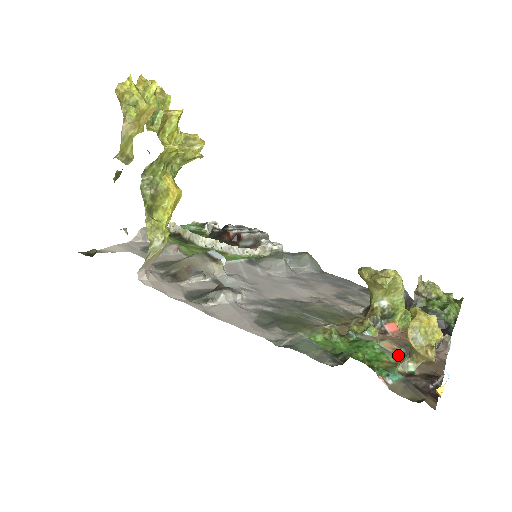
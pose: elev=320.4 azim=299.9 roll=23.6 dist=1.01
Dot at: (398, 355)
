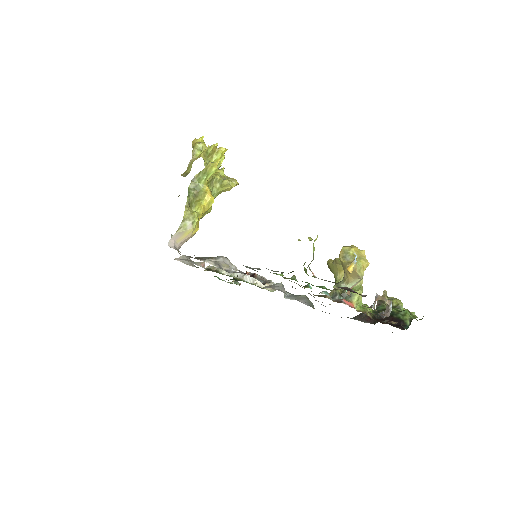
Dot at: occluded
